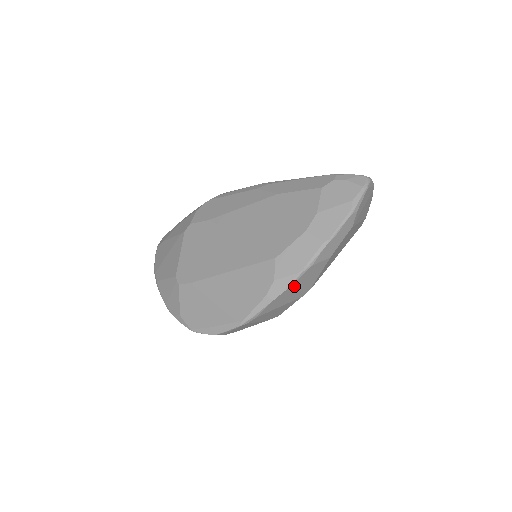
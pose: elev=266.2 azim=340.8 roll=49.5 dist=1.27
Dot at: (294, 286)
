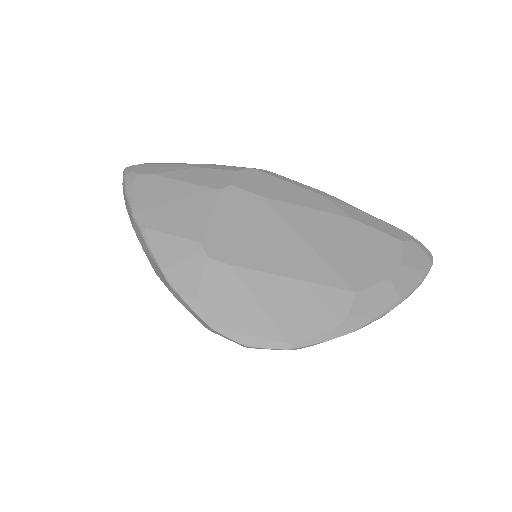
Dot at: occluded
